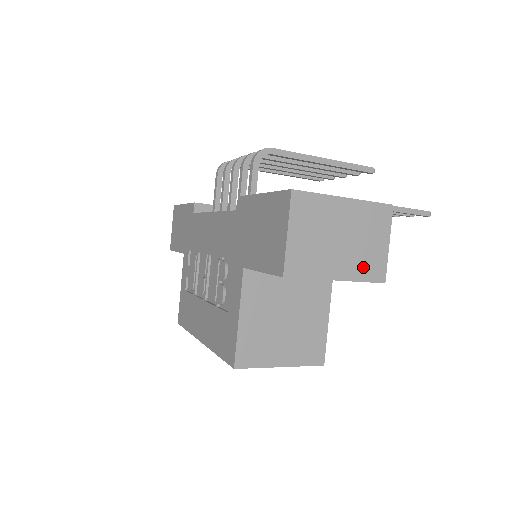
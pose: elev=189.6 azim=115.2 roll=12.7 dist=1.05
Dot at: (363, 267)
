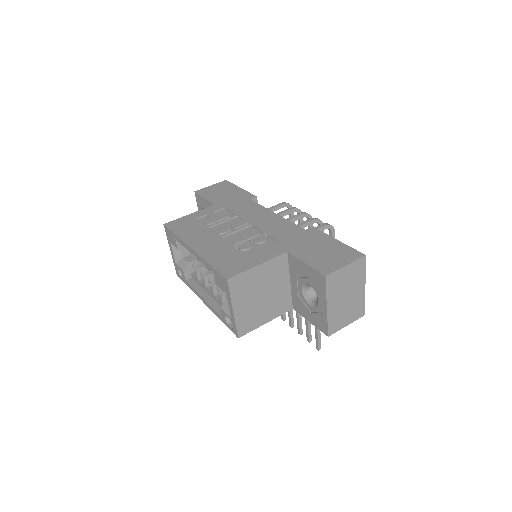
Dot at: (335, 318)
